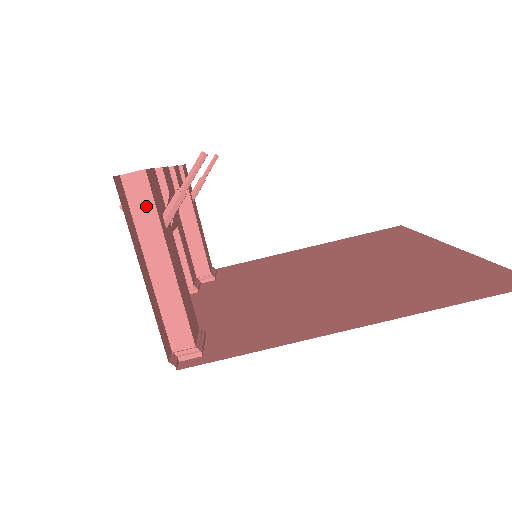
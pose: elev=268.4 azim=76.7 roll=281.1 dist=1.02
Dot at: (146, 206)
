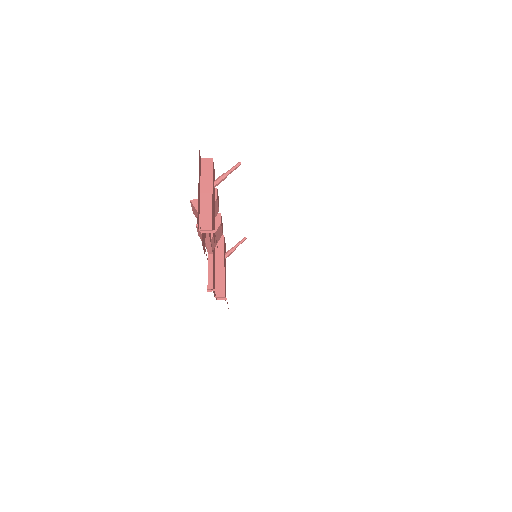
Dot at: (208, 170)
